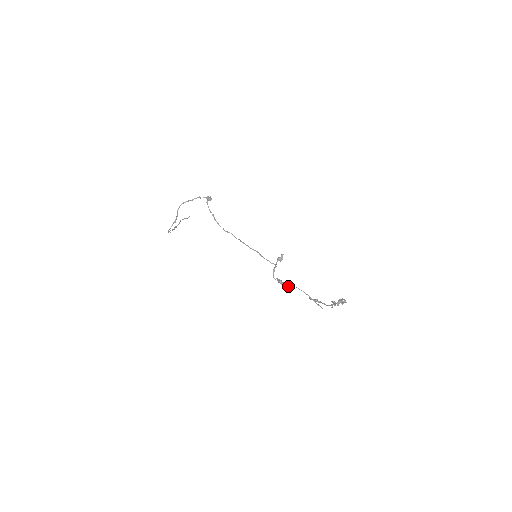
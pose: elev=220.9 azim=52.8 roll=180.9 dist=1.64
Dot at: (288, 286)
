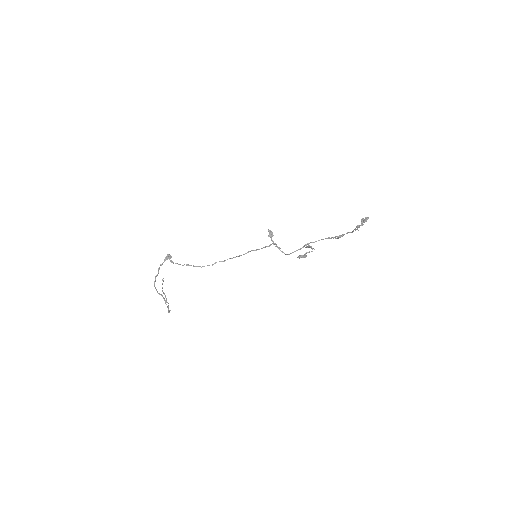
Dot at: occluded
